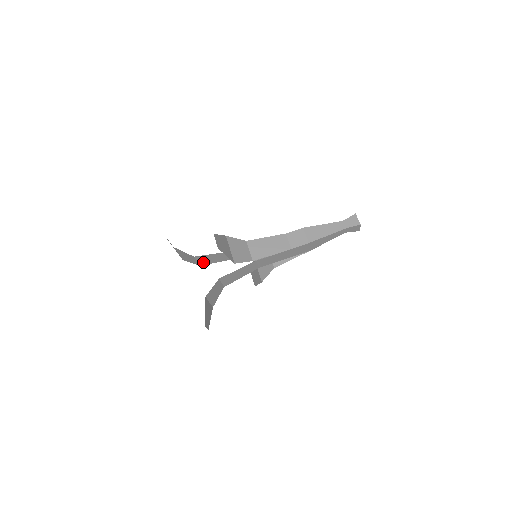
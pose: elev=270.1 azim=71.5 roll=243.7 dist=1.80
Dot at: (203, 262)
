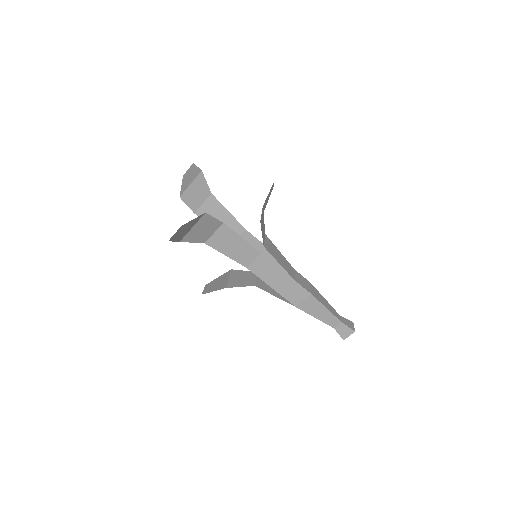
Dot at: (204, 212)
